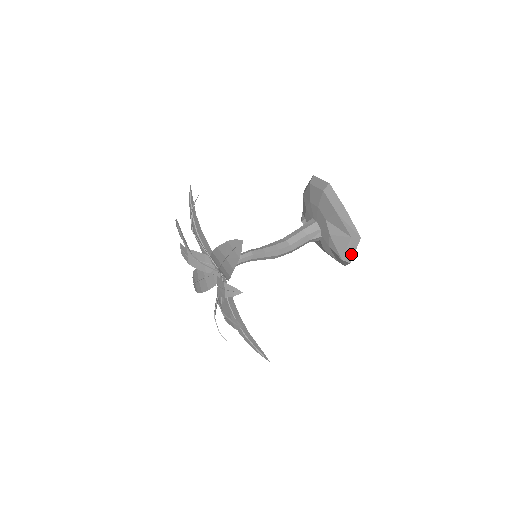
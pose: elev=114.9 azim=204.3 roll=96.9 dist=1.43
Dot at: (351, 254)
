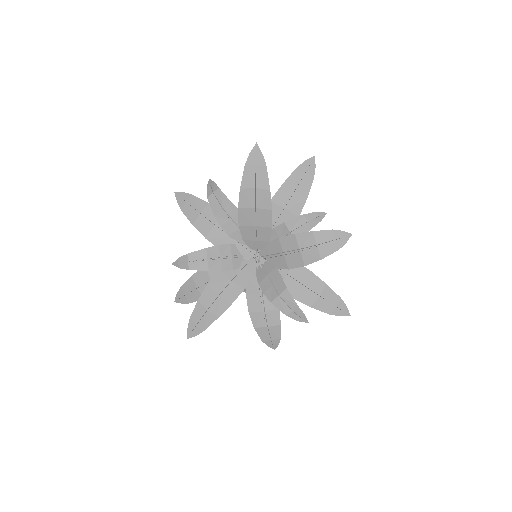
Dot at: occluded
